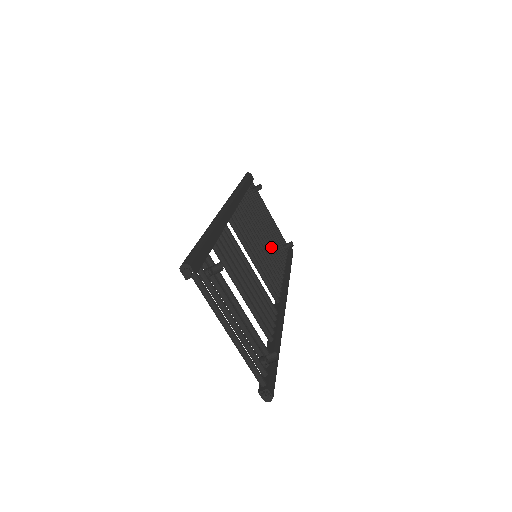
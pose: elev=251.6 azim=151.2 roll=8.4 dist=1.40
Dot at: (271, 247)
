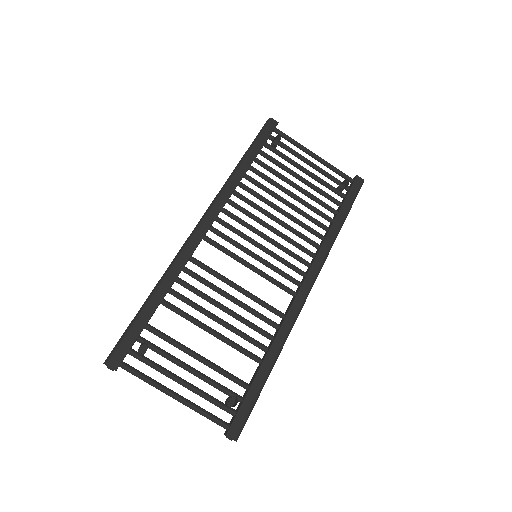
Dot at: (301, 214)
